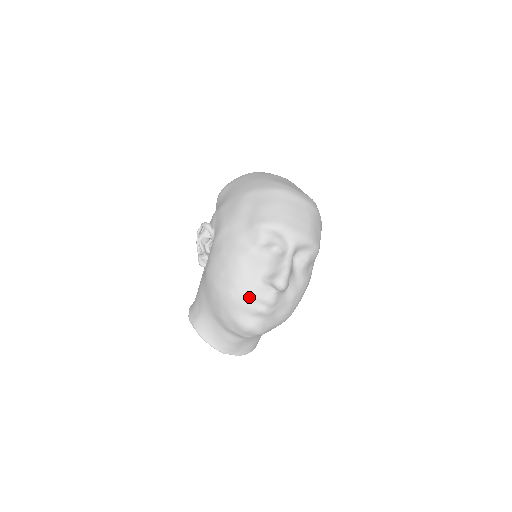
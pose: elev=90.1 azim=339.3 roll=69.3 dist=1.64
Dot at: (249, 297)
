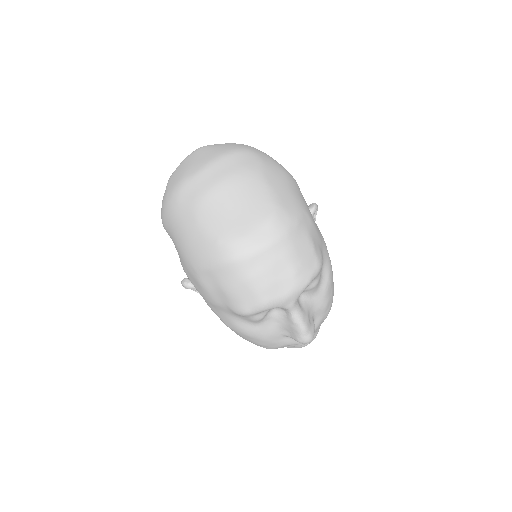
Dot at: (284, 346)
